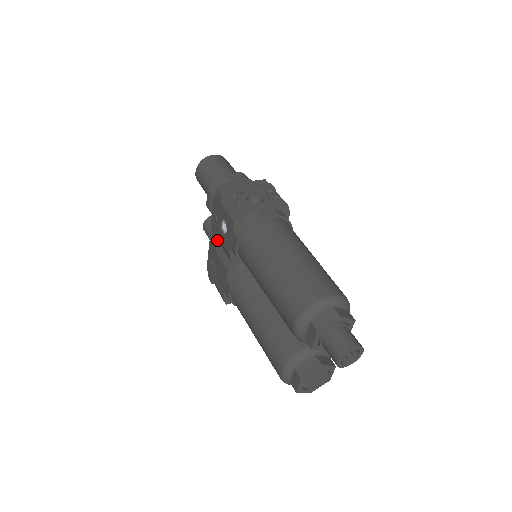
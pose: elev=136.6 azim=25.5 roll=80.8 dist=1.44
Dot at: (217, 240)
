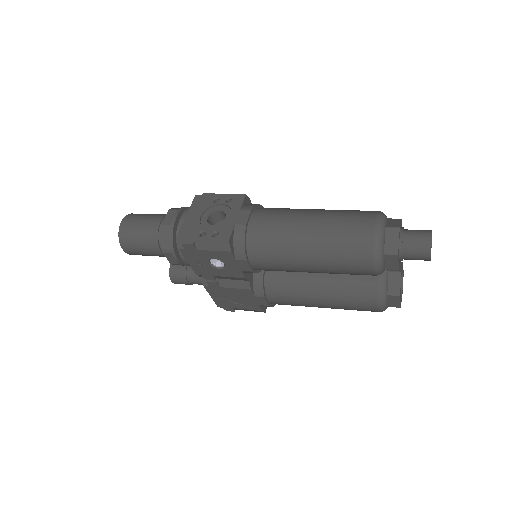
Dot at: (214, 279)
